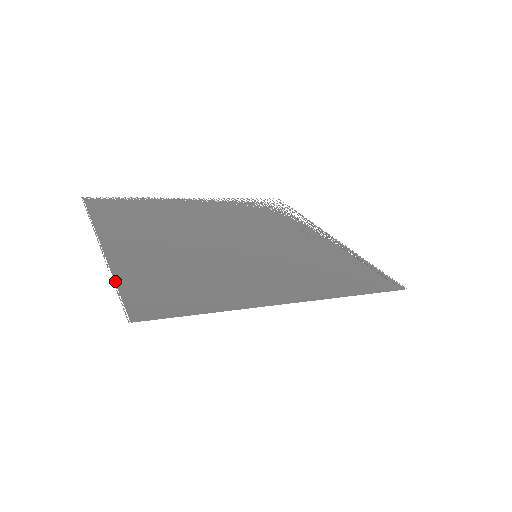
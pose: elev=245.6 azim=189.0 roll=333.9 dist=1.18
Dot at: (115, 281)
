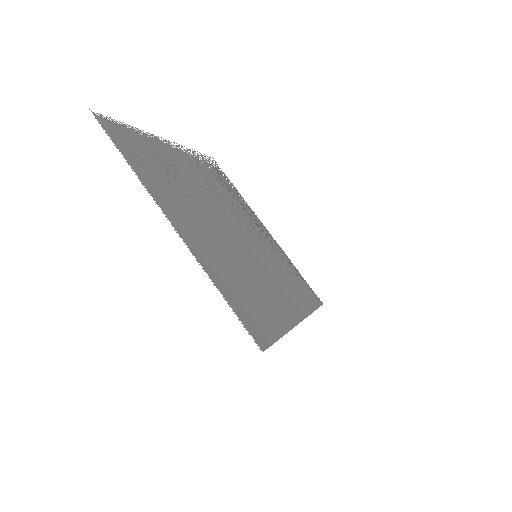
Dot at: (221, 291)
